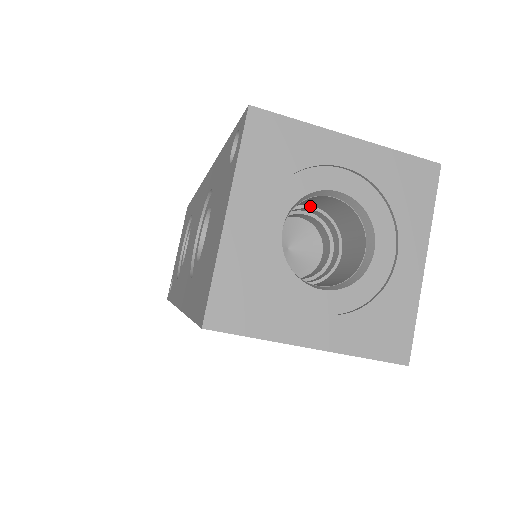
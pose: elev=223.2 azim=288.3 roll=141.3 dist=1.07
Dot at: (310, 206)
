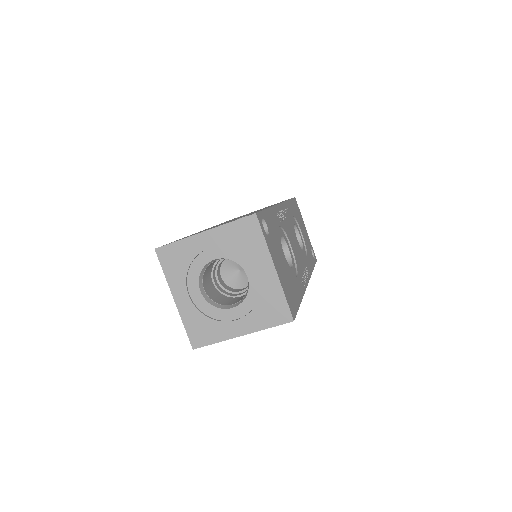
Dot at: occluded
